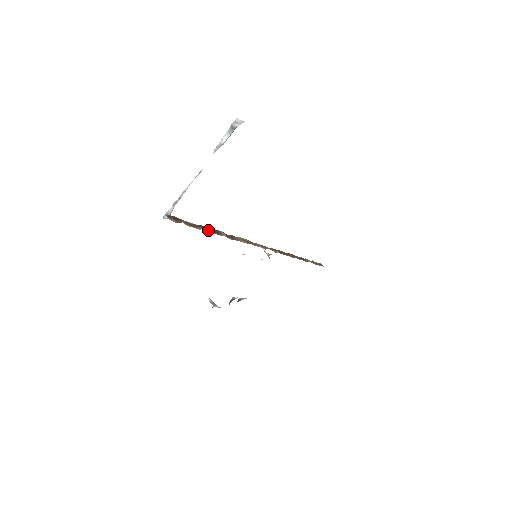
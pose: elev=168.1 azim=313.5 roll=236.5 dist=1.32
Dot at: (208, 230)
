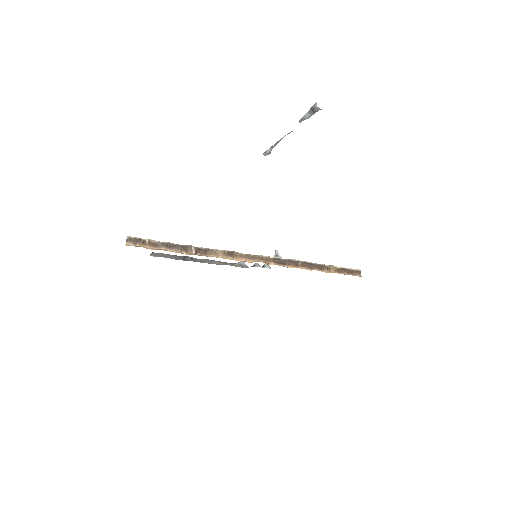
Dot at: (173, 248)
